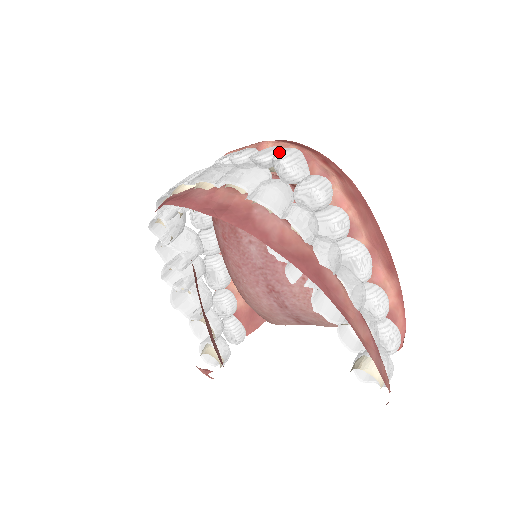
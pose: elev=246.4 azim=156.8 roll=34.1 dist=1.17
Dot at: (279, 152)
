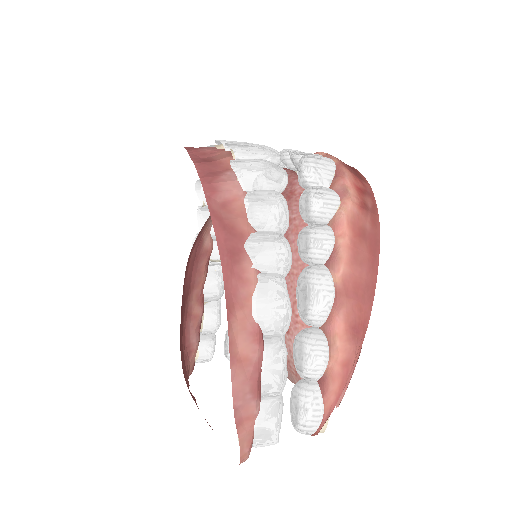
Dot at: (311, 154)
